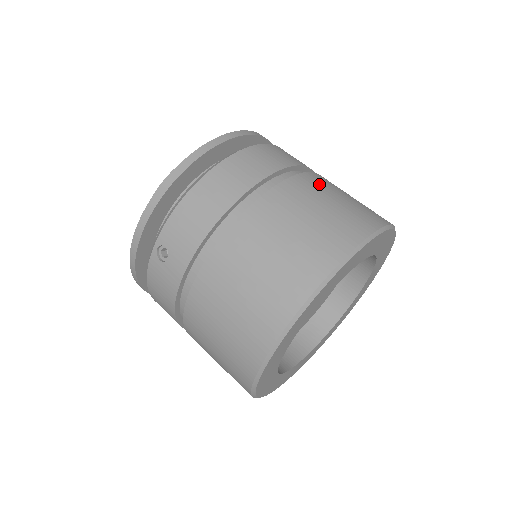
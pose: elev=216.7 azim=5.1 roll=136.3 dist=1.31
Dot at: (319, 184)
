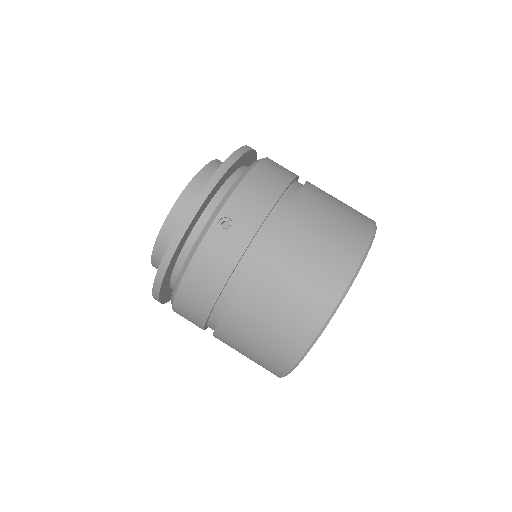
Dot at: occluded
